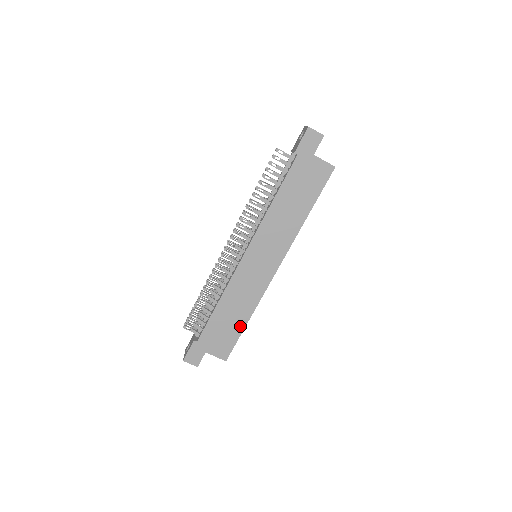
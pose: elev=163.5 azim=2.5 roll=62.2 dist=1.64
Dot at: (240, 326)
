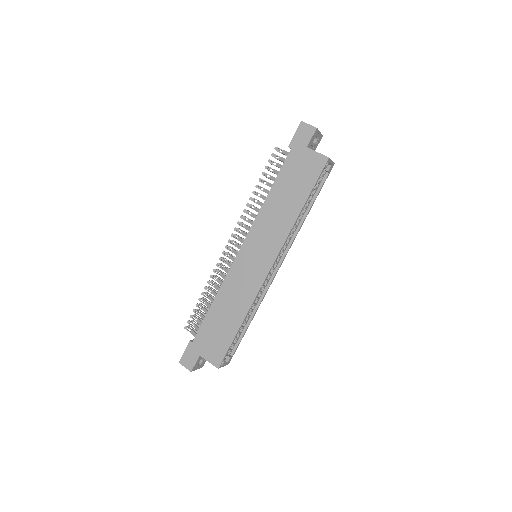
Dot at: (233, 329)
